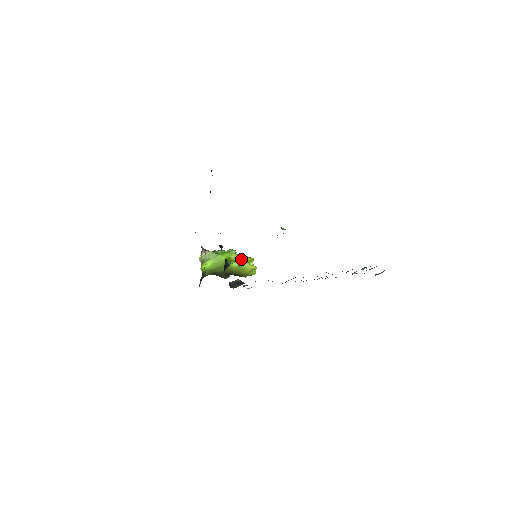
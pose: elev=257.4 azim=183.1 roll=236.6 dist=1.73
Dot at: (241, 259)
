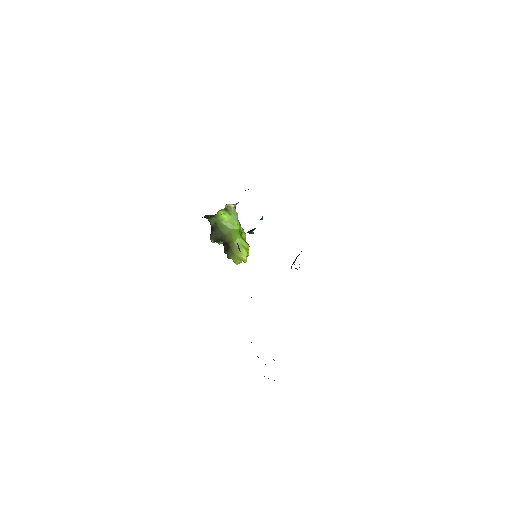
Dot at: (248, 244)
